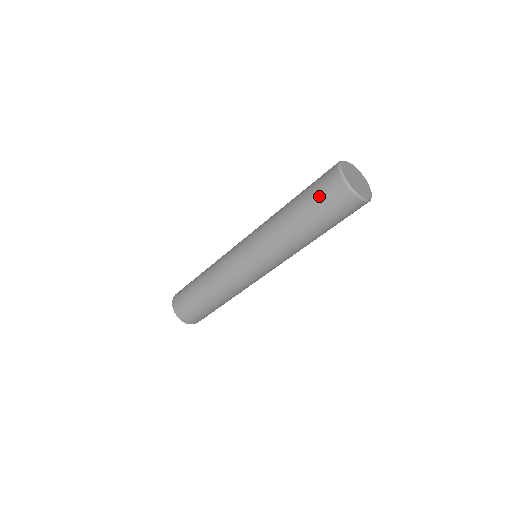
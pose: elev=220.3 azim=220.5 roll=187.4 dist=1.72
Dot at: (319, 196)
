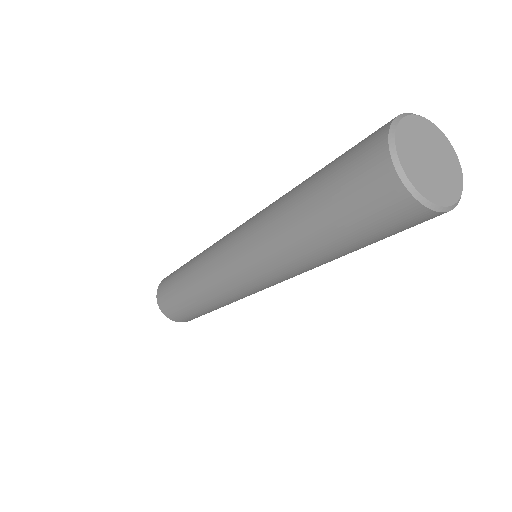
Dot at: (369, 226)
